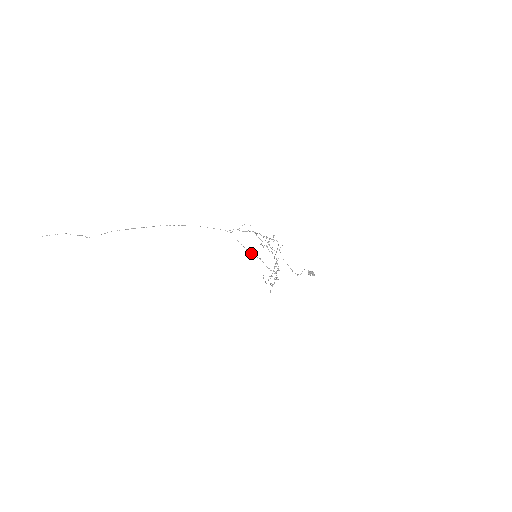
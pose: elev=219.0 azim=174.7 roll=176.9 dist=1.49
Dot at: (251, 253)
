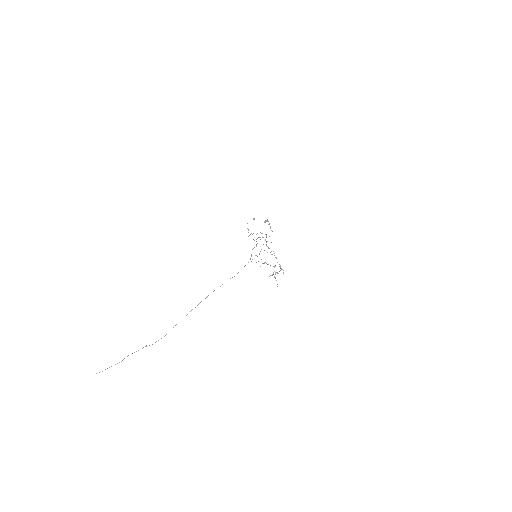
Dot at: occluded
